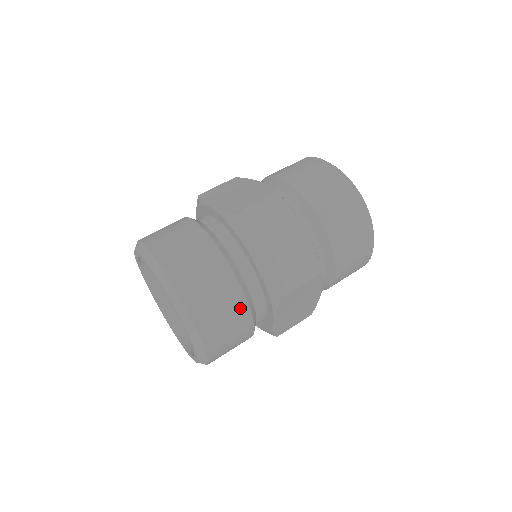
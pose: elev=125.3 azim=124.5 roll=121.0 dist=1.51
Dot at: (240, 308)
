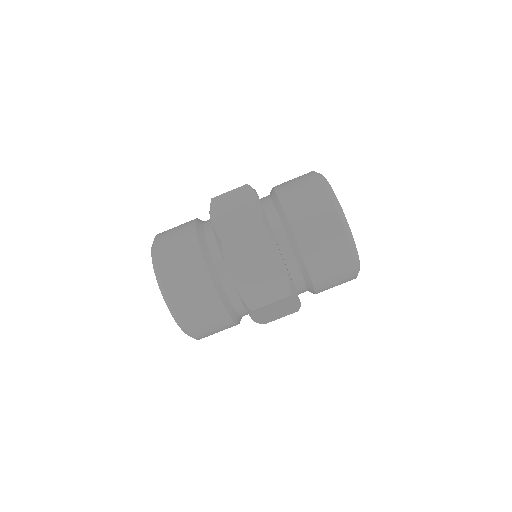
Dot at: occluded
